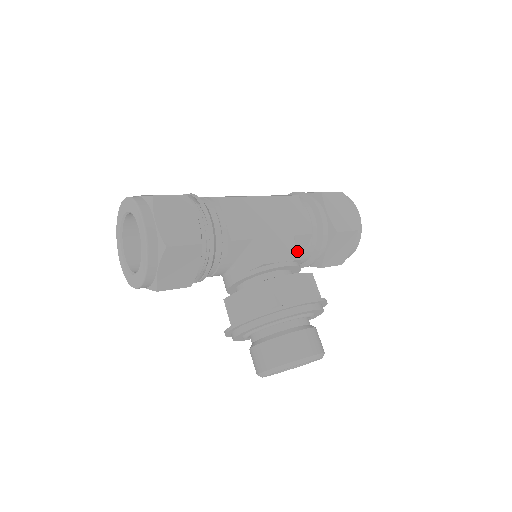
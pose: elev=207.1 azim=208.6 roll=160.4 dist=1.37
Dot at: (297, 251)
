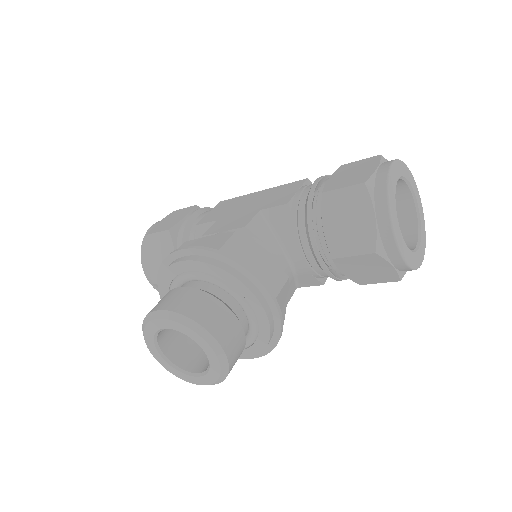
Dot at: (249, 221)
